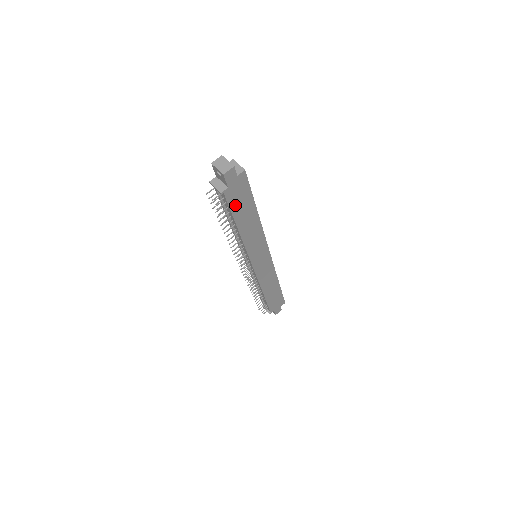
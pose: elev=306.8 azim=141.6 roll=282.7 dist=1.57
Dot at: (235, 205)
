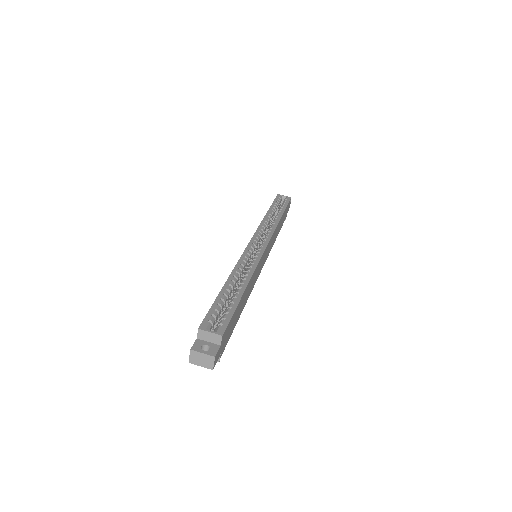
Dot at: (231, 331)
